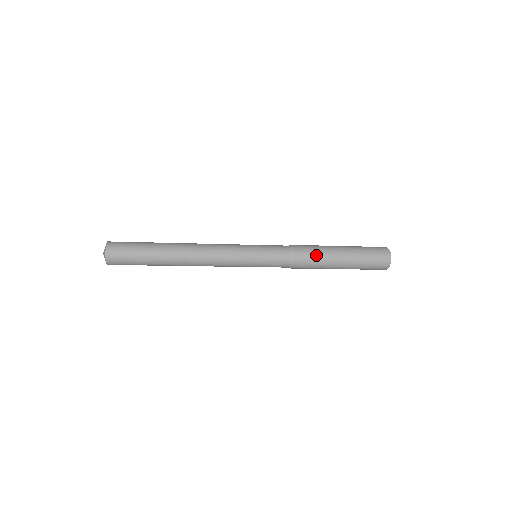
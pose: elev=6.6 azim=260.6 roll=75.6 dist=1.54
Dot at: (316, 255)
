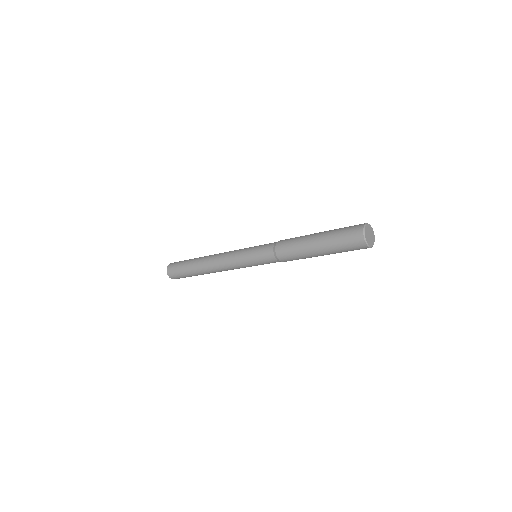
Dot at: (294, 252)
